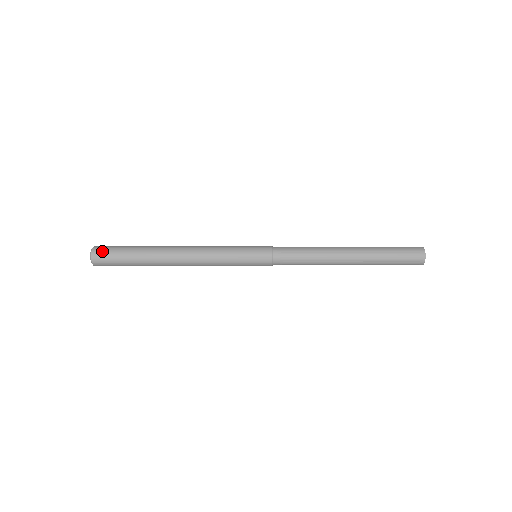
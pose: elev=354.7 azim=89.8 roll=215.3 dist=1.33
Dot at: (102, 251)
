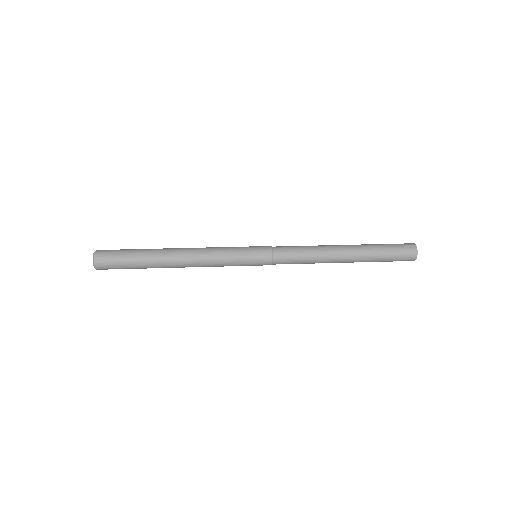
Dot at: (104, 256)
